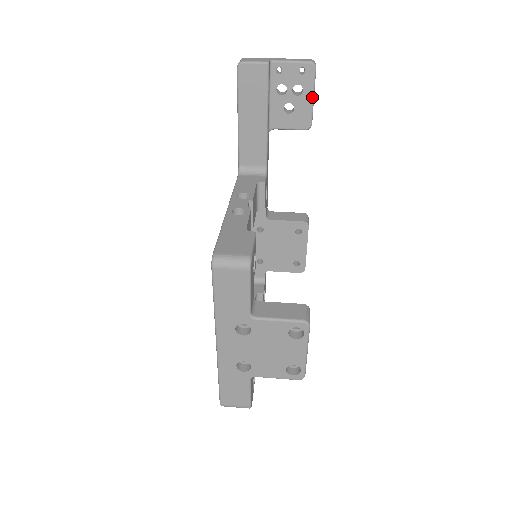
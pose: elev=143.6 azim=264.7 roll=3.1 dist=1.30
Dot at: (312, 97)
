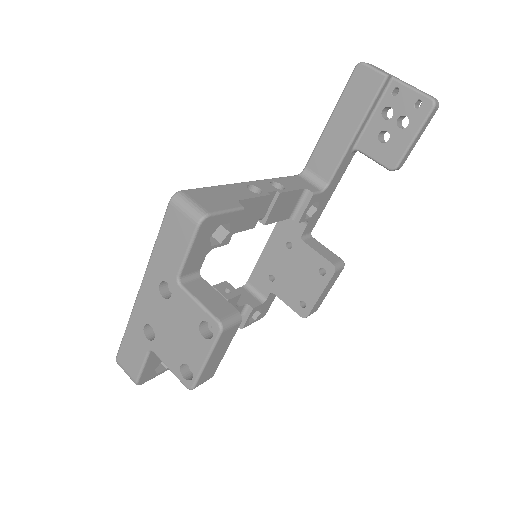
Dot at: (413, 137)
